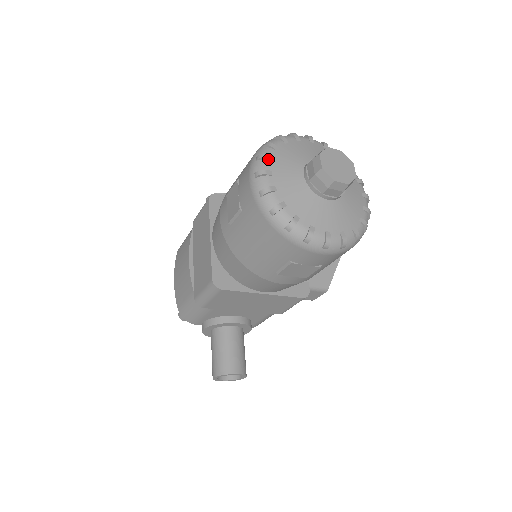
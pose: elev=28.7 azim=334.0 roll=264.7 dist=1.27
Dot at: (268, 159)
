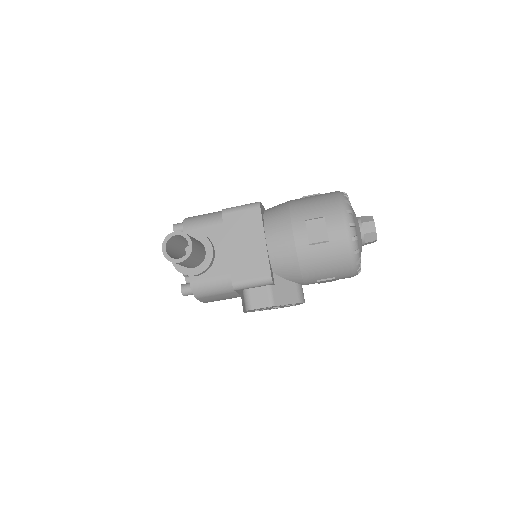
Dot at: occluded
